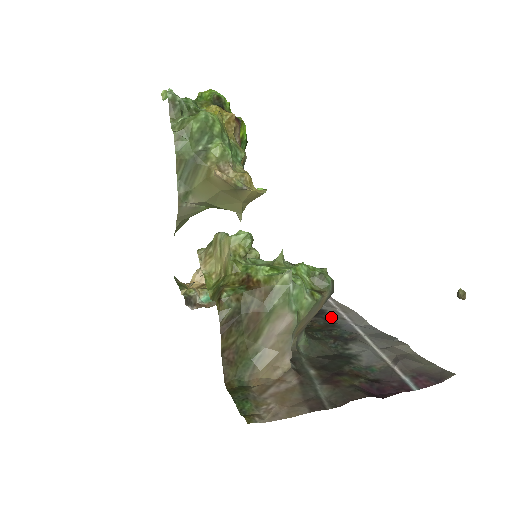
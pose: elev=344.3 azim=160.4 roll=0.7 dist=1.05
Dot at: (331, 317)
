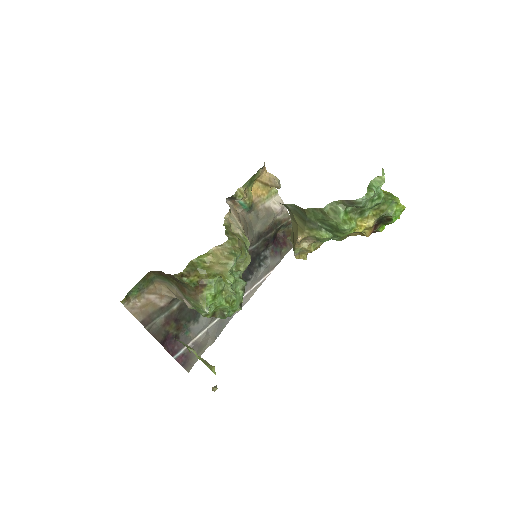
Dot at: occluded
